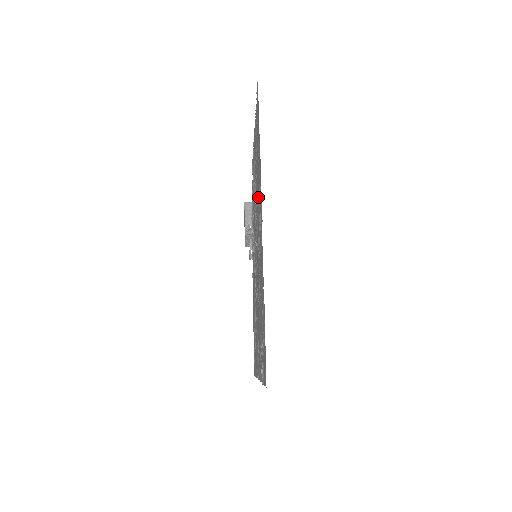
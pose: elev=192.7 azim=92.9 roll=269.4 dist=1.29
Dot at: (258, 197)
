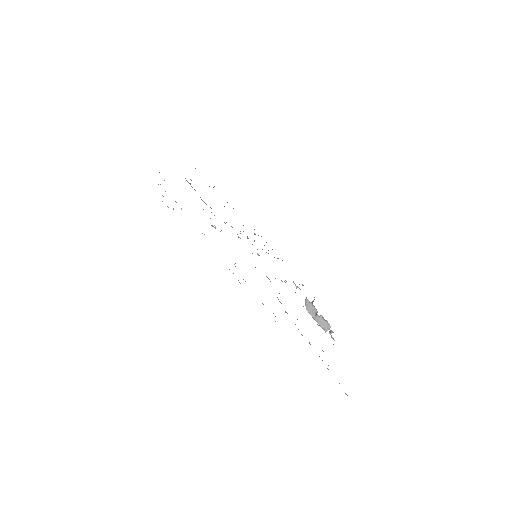
Dot at: occluded
